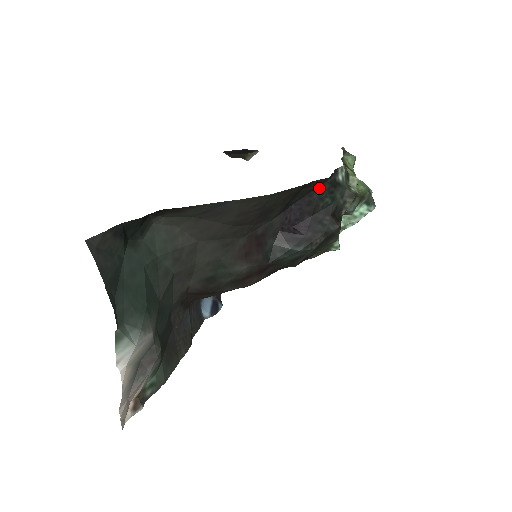
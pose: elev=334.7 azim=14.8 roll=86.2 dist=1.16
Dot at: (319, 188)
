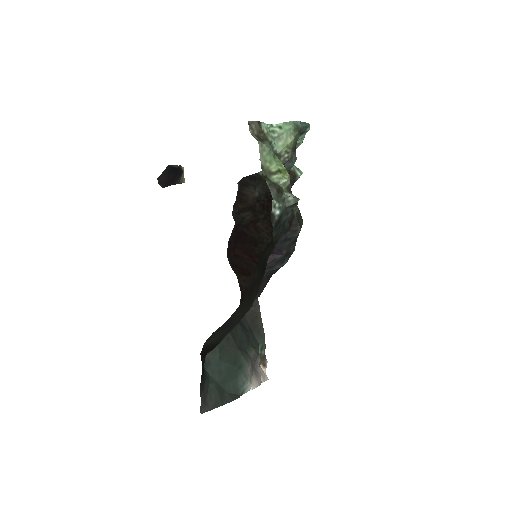
Dot at: (271, 241)
